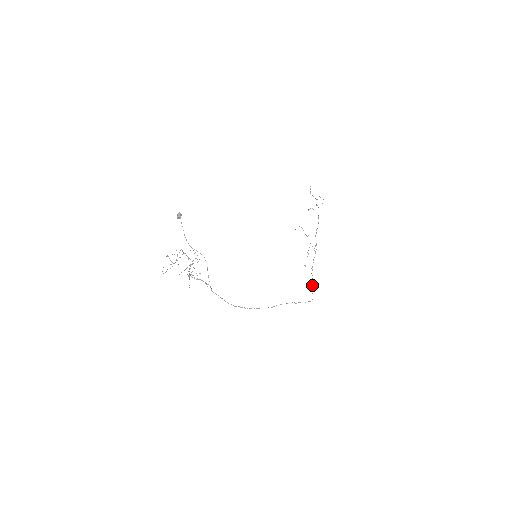
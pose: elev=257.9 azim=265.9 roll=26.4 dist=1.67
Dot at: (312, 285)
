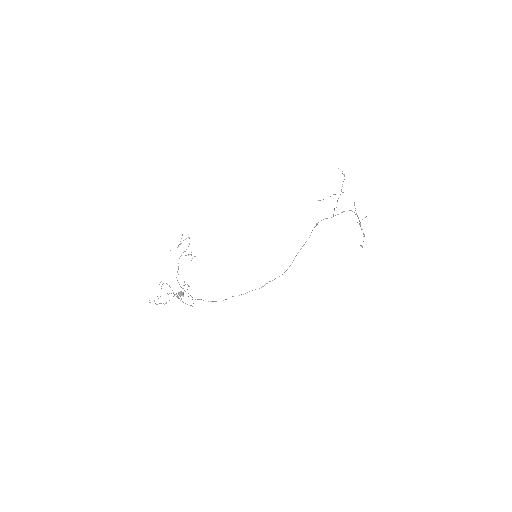
Dot at: (301, 248)
